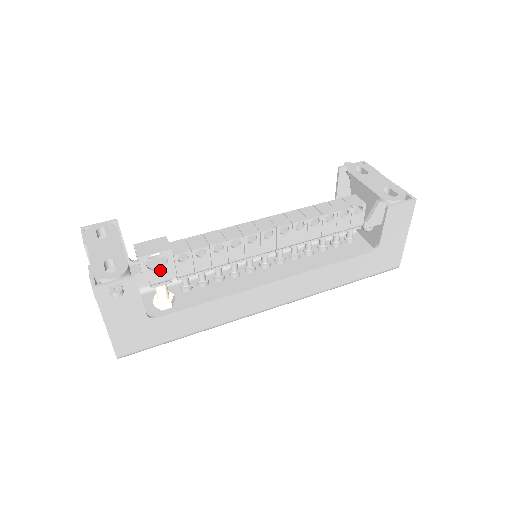
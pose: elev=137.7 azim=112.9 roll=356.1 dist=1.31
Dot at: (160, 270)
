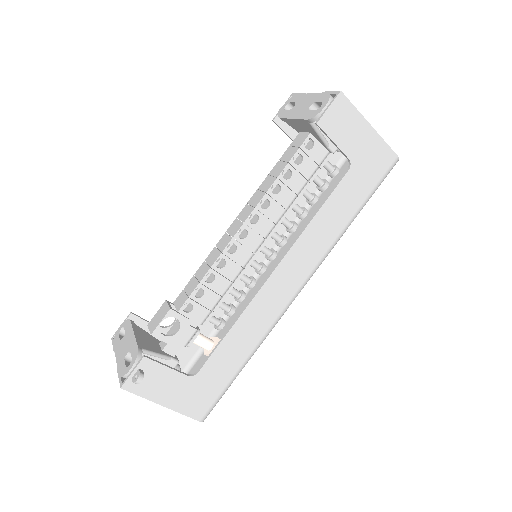
Dot at: (179, 330)
